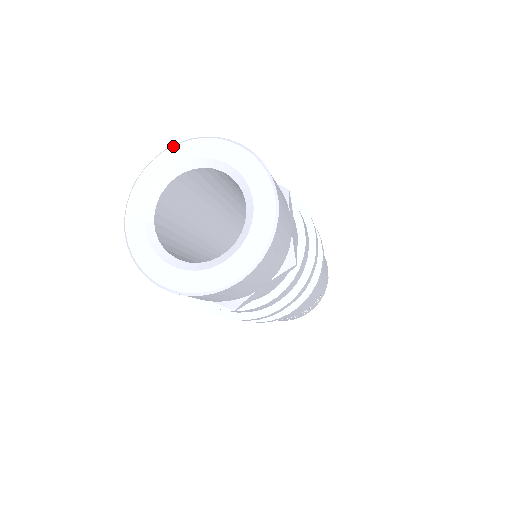
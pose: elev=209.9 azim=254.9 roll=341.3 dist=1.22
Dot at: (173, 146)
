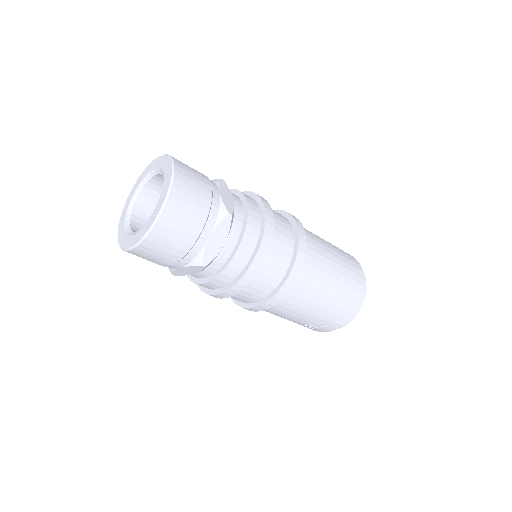
Dot at: occluded
